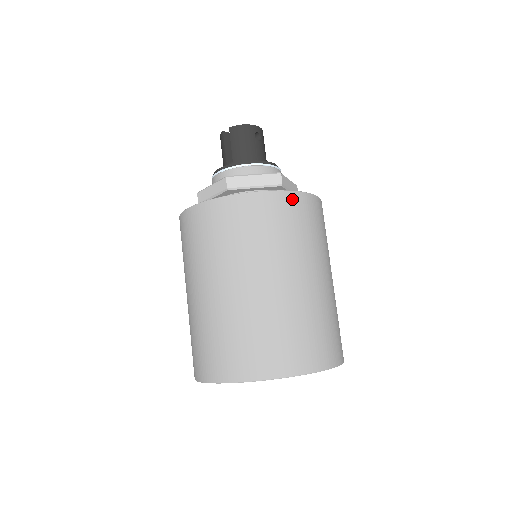
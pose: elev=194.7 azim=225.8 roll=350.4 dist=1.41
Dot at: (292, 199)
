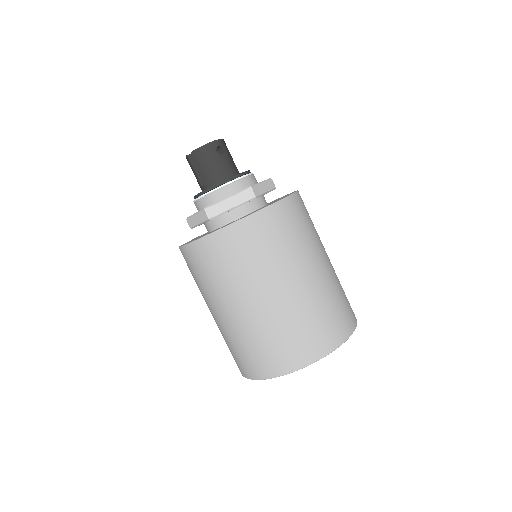
Dot at: (268, 215)
